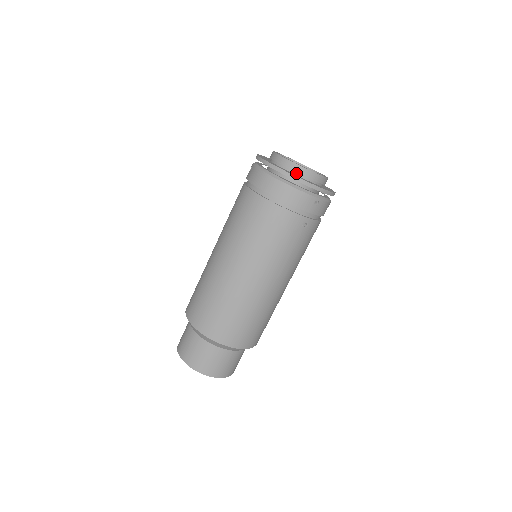
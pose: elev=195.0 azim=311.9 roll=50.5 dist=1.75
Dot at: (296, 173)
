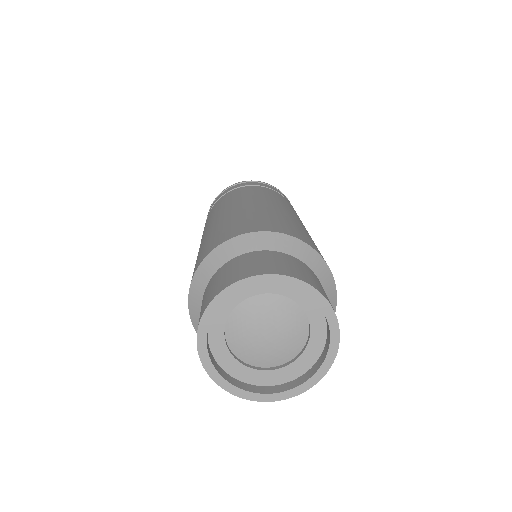
Dot at: occluded
